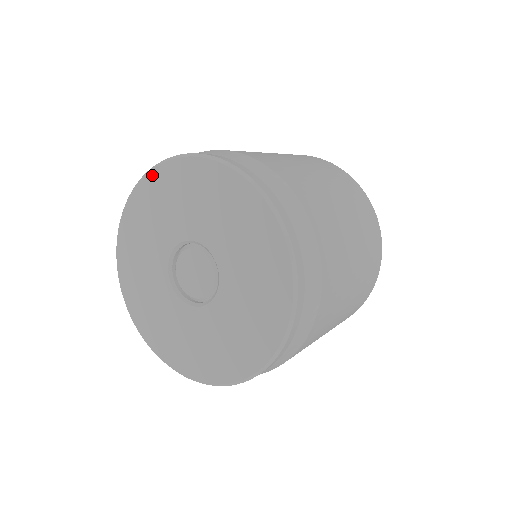
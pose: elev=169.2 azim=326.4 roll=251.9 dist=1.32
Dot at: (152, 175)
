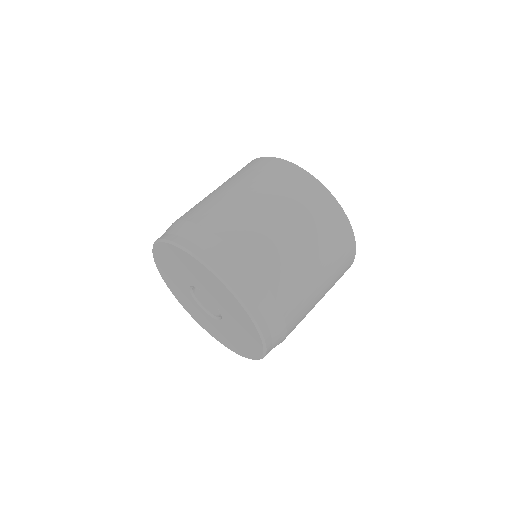
Dot at: (212, 275)
